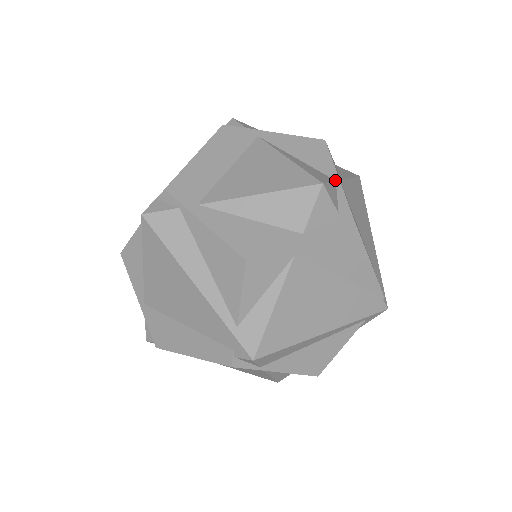
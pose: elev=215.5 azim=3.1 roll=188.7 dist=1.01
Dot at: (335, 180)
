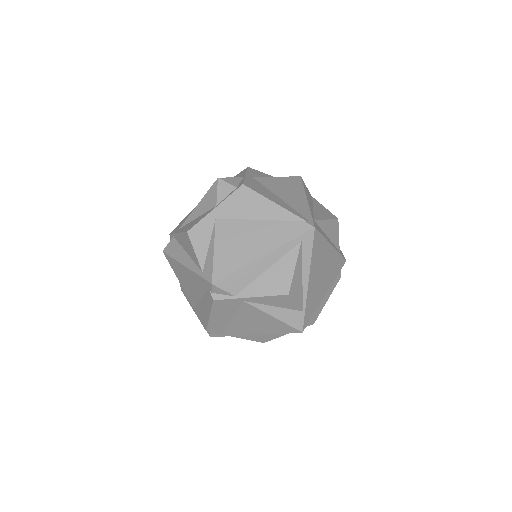
Dot at: (243, 177)
